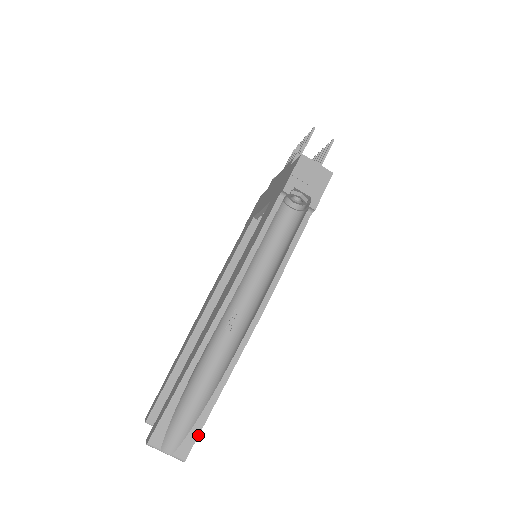
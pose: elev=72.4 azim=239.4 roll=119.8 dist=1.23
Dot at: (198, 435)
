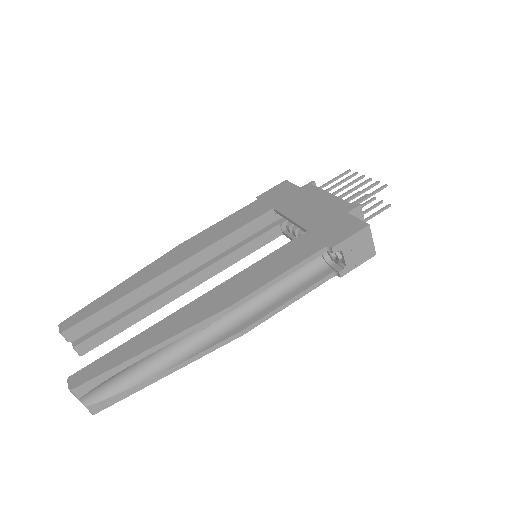
Dot at: occluded
